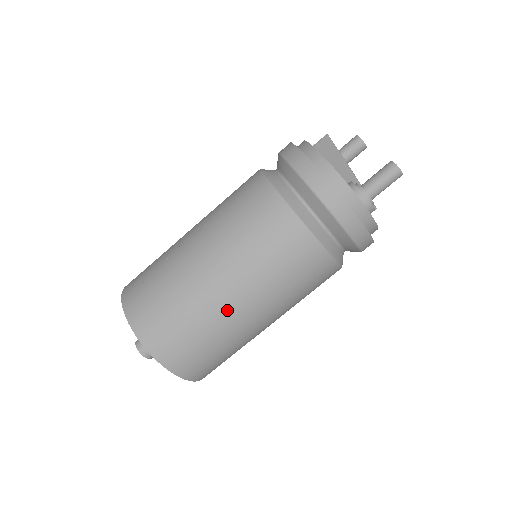
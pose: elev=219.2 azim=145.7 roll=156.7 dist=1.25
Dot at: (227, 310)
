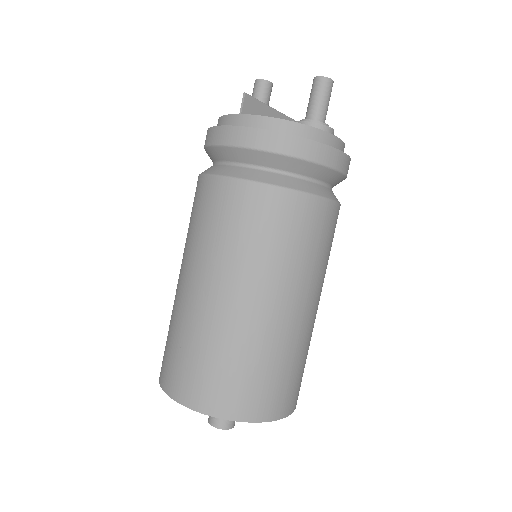
Dot at: (284, 323)
